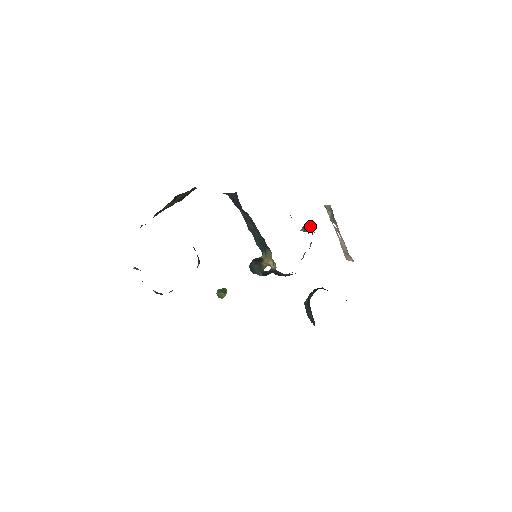
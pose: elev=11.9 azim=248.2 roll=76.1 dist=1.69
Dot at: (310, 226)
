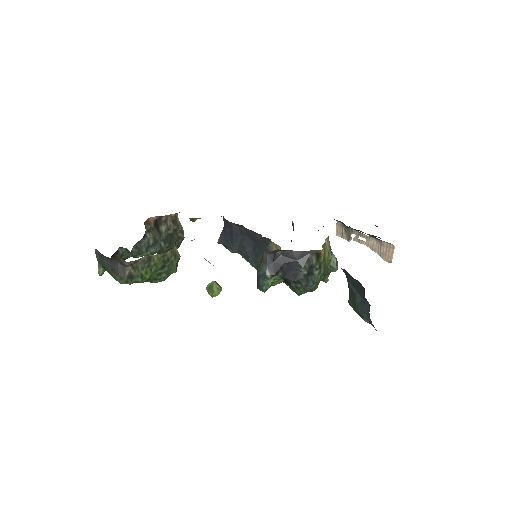
Dot at: occluded
